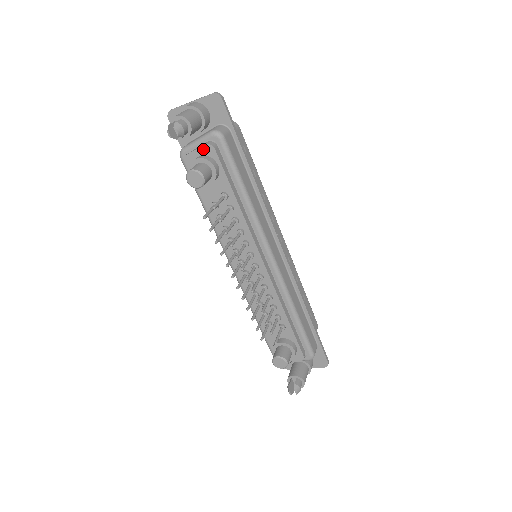
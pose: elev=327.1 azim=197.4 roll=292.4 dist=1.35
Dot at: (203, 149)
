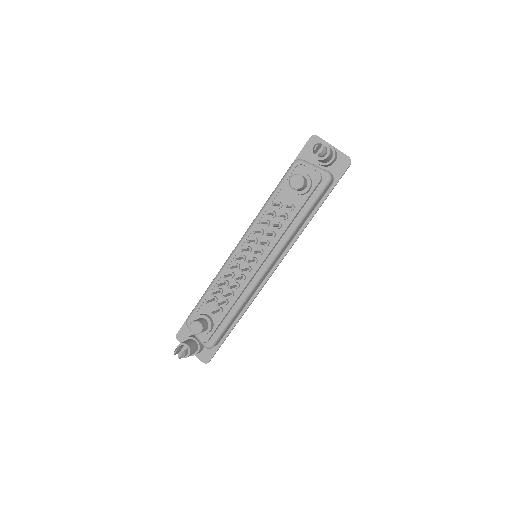
Dot at: (314, 173)
